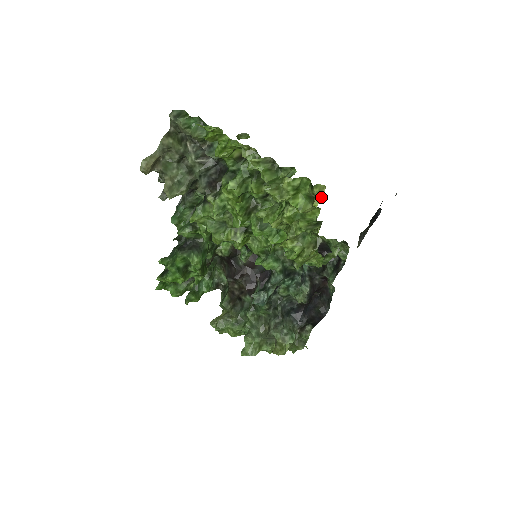
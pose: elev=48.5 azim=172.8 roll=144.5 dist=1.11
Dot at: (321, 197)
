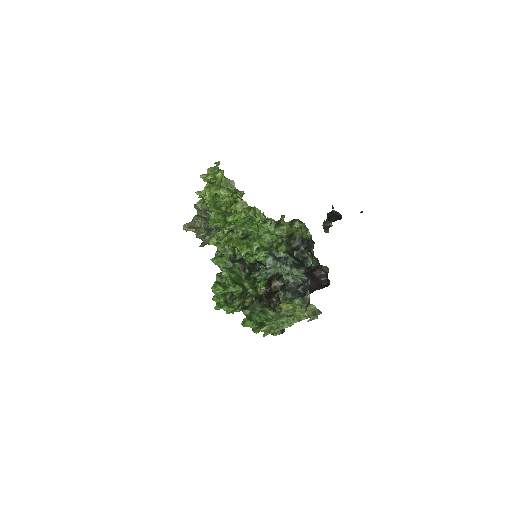
Dot at: occluded
